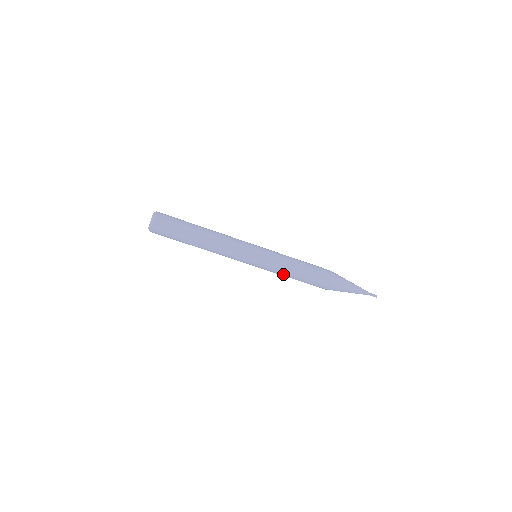
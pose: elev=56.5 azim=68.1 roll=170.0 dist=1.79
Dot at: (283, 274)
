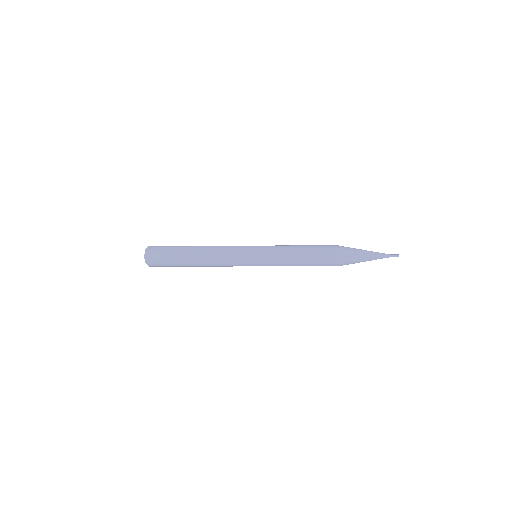
Dot at: occluded
